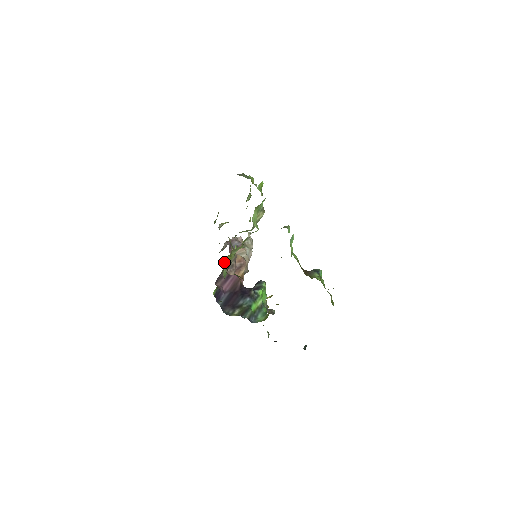
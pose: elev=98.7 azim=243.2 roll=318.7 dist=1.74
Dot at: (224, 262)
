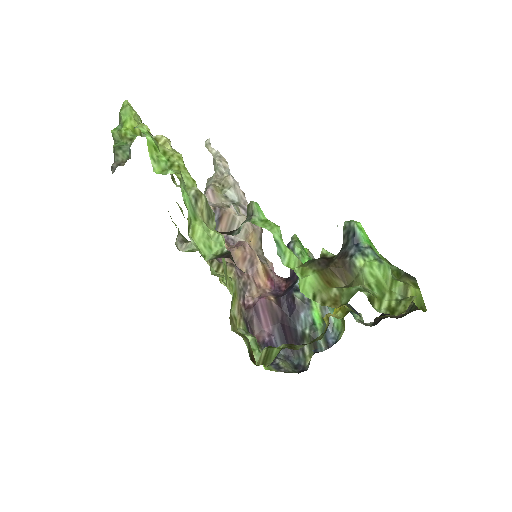
Dot at: occluded
